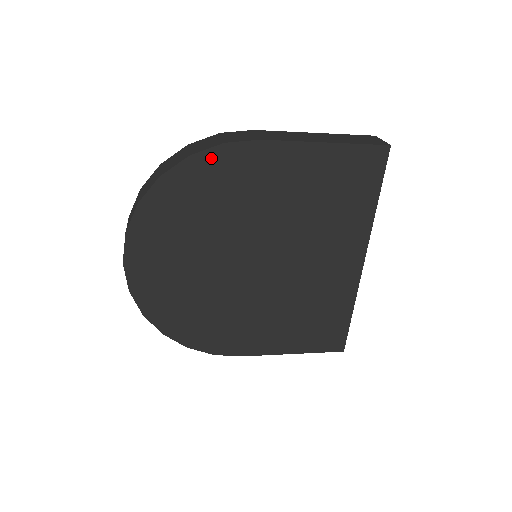
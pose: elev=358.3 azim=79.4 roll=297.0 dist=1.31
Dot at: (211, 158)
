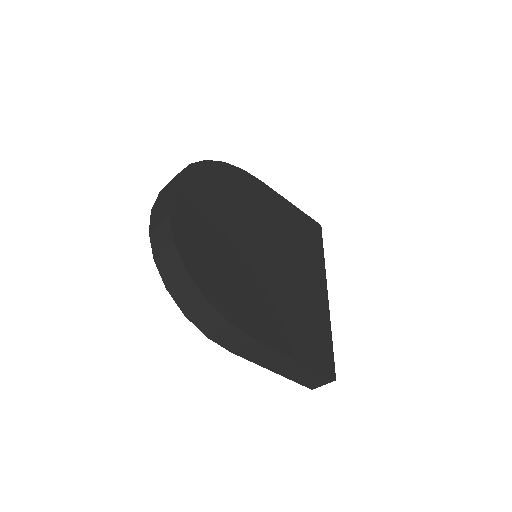
Dot at: (235, 171)
